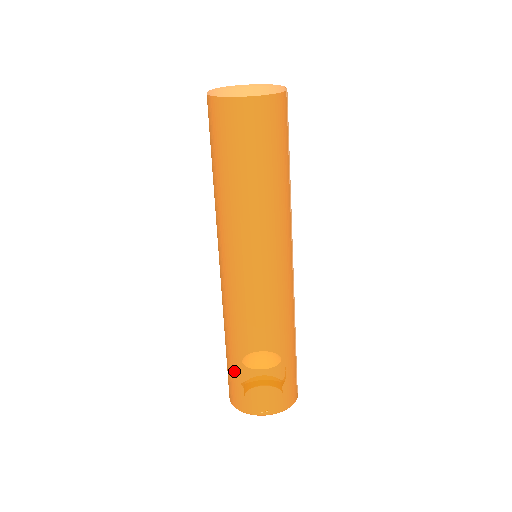
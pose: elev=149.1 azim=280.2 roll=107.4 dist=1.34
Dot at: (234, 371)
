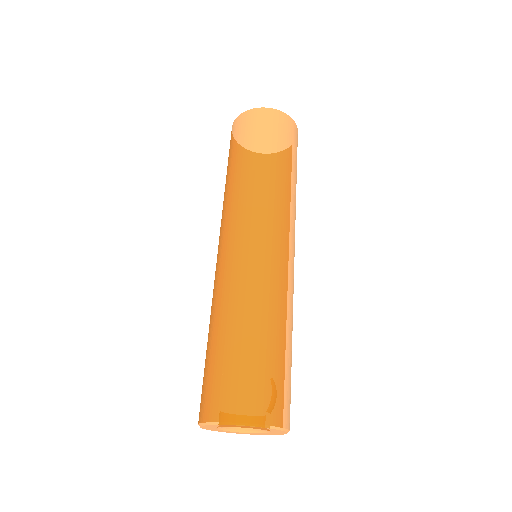
Dot at: occluded
